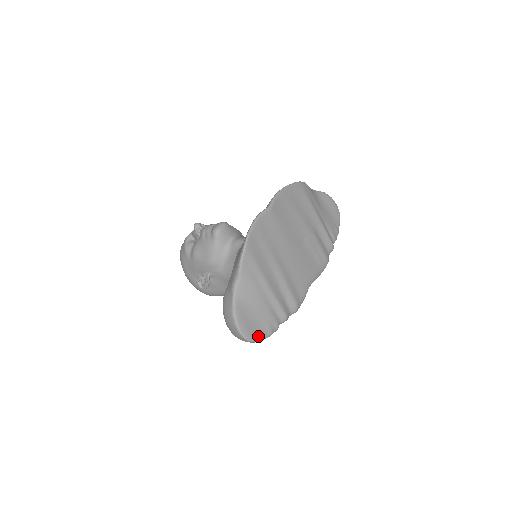
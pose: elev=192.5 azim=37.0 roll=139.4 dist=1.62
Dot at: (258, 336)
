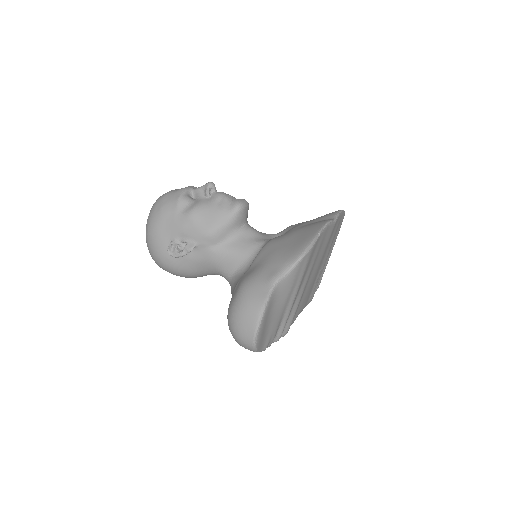
Dot at: (260, 346)
